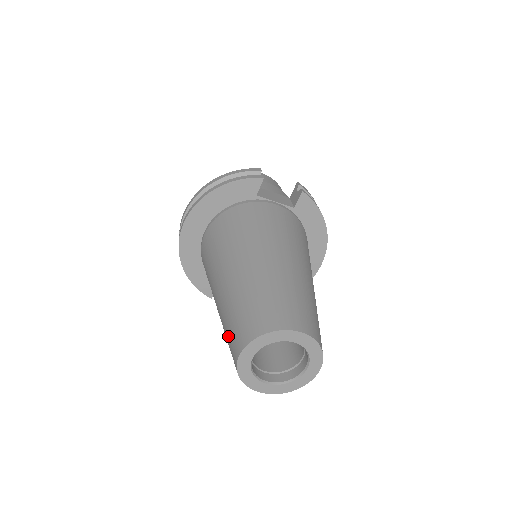
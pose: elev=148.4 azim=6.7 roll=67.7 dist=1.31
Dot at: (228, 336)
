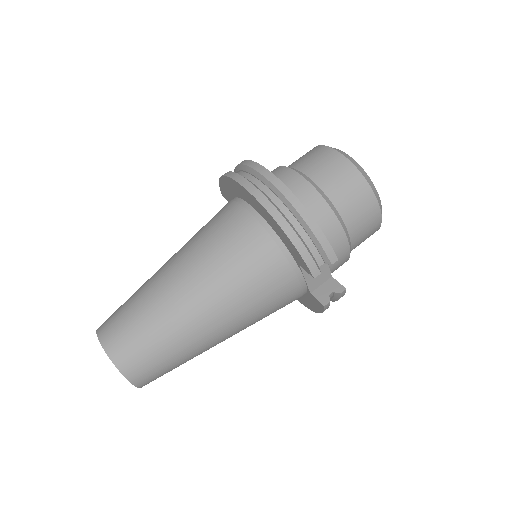
Dot at: (123, 310)
